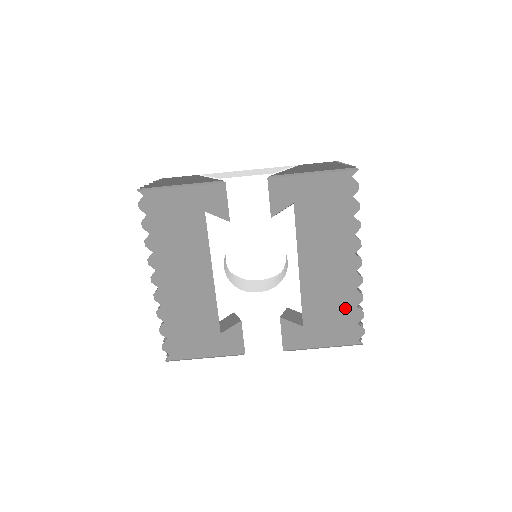
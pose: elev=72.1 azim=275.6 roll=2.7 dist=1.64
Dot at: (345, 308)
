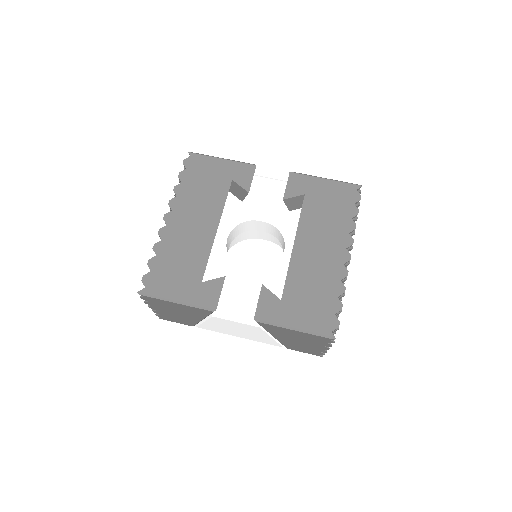
Dot at: (326, 295)
